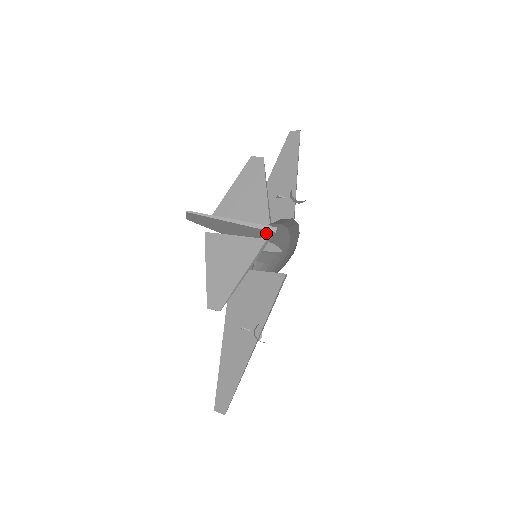
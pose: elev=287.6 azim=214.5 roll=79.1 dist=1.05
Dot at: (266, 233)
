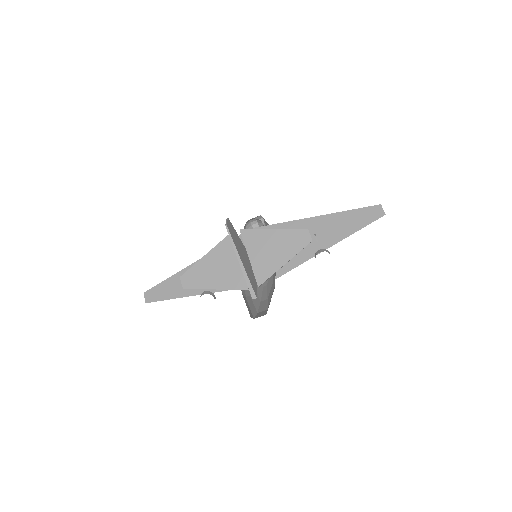
Dot at: (251, 289)
